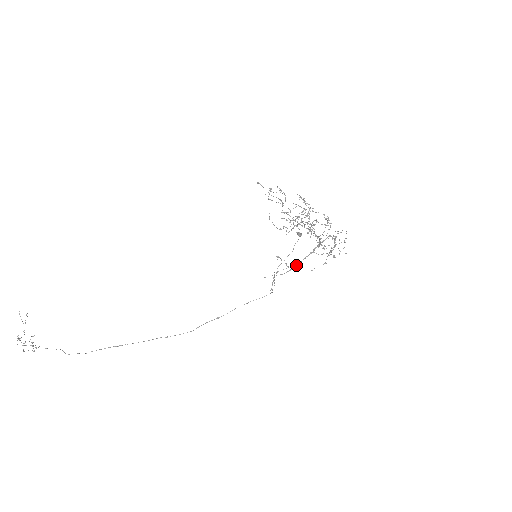
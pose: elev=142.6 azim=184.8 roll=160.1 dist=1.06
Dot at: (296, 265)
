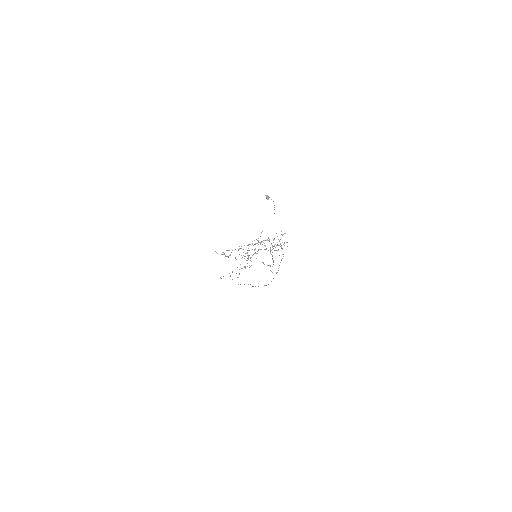
Dot at: (273, 262)
